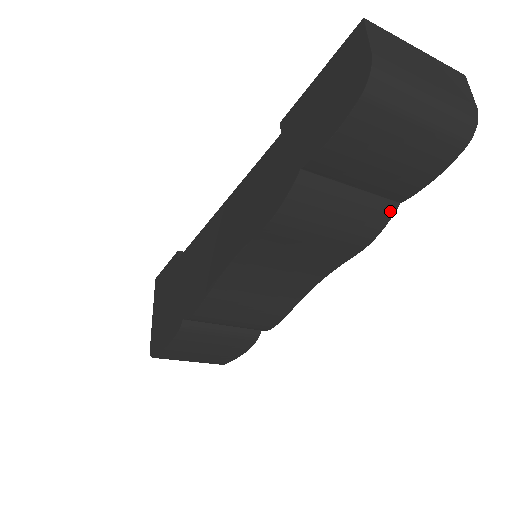
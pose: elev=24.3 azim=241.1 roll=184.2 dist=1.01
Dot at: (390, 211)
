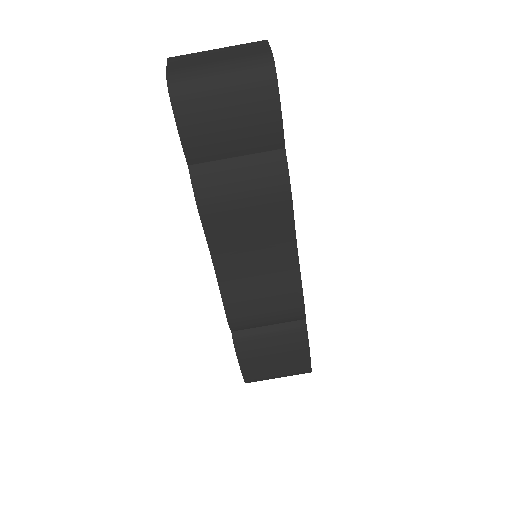
Dot at: (281, 158)
